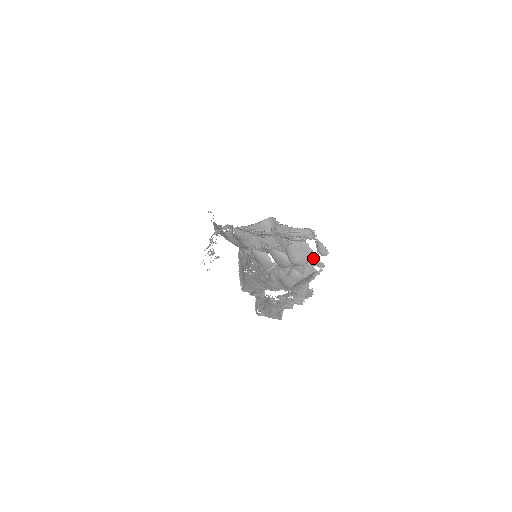
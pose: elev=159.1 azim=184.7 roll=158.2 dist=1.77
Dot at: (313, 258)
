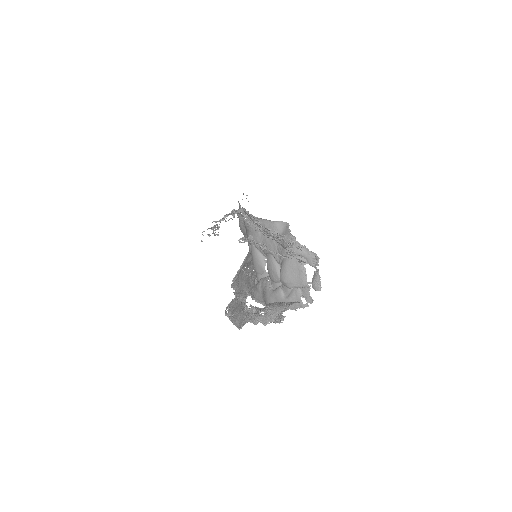
Dot at: (303, 286)
